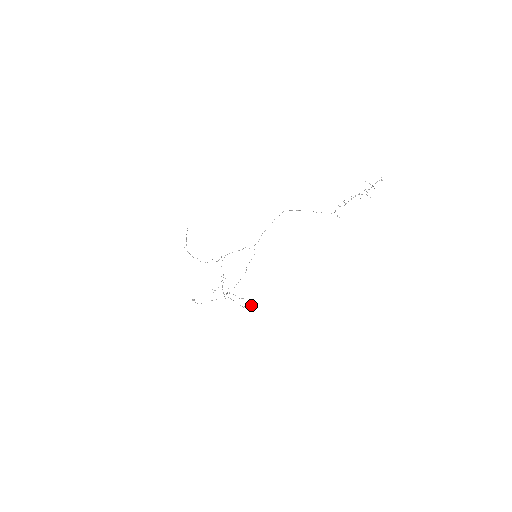
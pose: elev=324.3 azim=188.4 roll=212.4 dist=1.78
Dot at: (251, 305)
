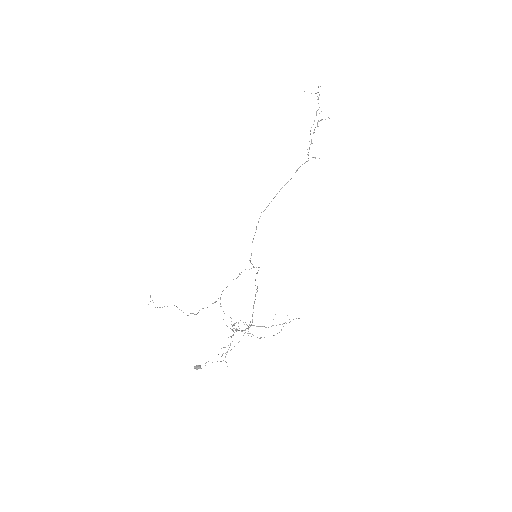
Dot at: occluded
